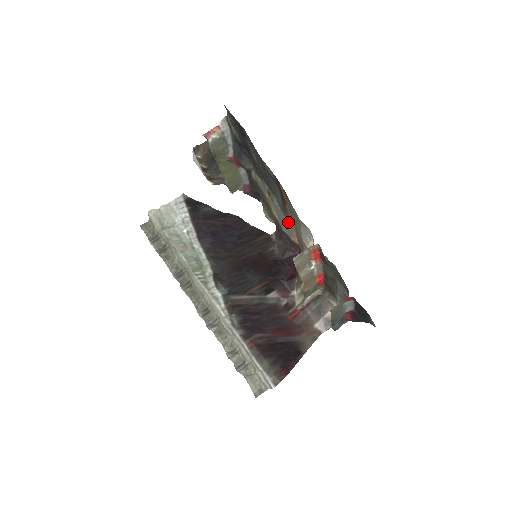
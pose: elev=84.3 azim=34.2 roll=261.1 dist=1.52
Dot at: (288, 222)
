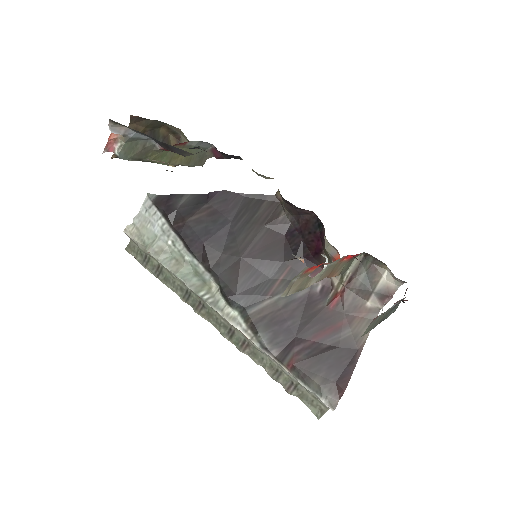
Dot at: occluded
